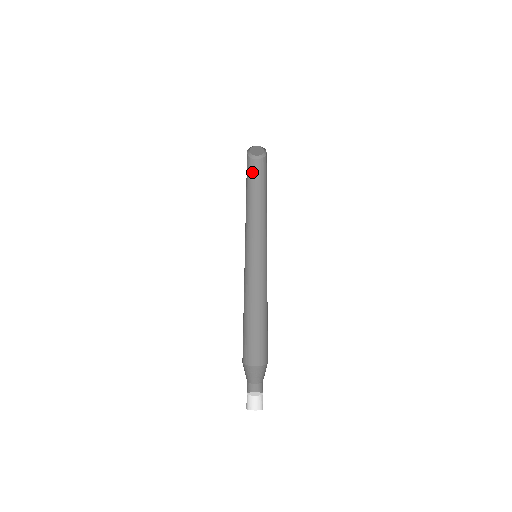
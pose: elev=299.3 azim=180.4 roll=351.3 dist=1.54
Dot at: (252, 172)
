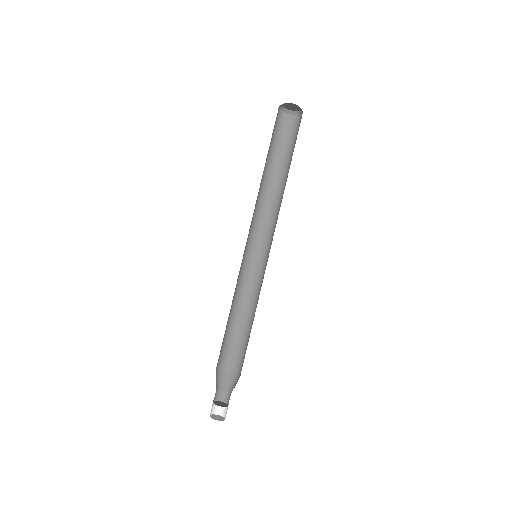
Dot at: (278, 133)
